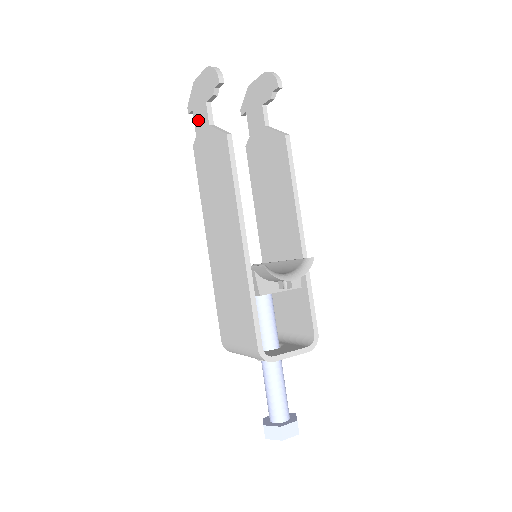
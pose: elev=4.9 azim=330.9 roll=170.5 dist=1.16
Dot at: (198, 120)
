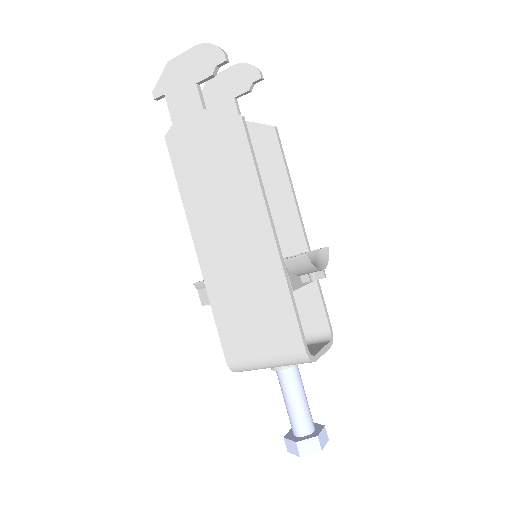
Dot at: (178, 105)
